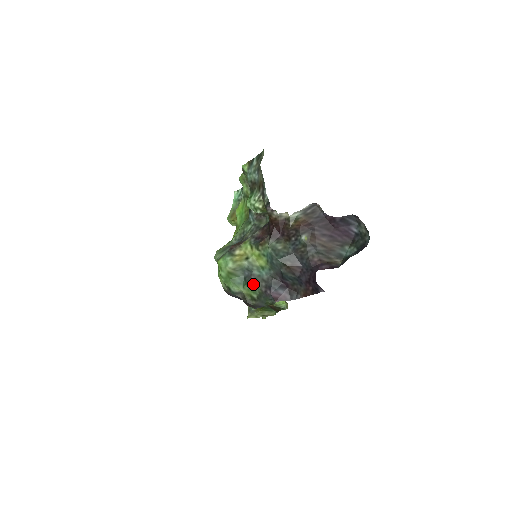
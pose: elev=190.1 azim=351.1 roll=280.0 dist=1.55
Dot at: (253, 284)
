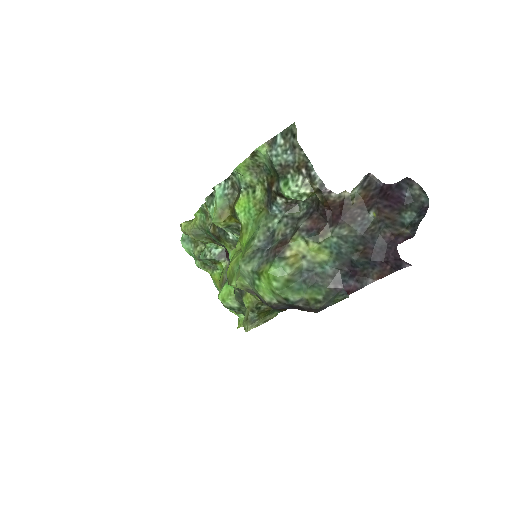
Dot at: (318, 284)
